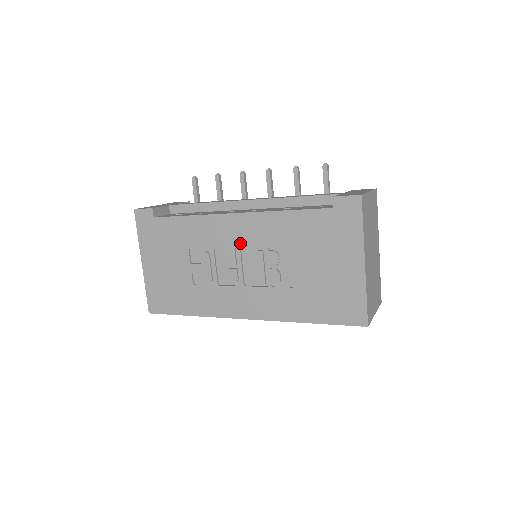
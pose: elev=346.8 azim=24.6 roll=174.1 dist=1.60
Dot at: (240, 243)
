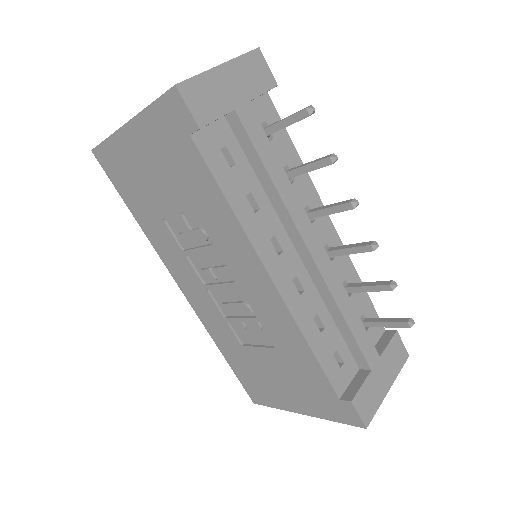
Dot at: (244, 287)
